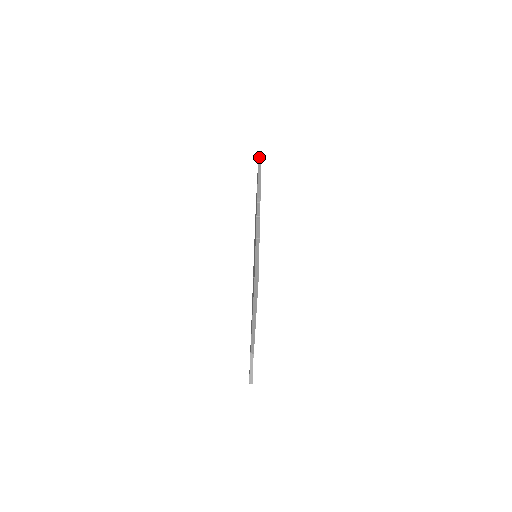
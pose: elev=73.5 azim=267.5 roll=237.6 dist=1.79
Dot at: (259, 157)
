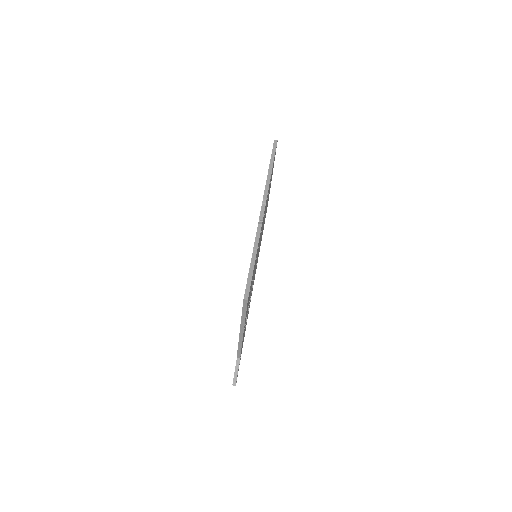
Dot at: (274, 147)
